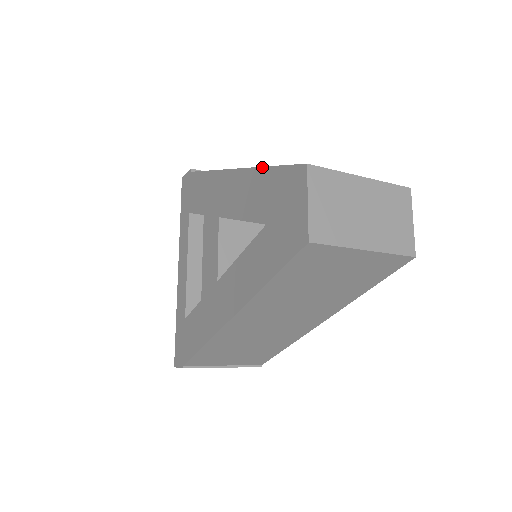
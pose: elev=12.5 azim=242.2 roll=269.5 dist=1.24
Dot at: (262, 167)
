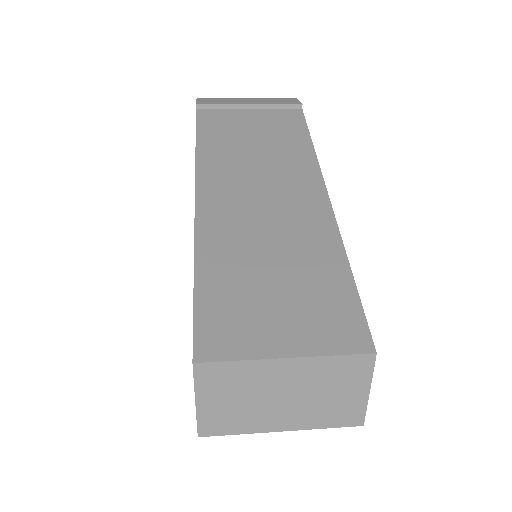
Dot at: occluded
